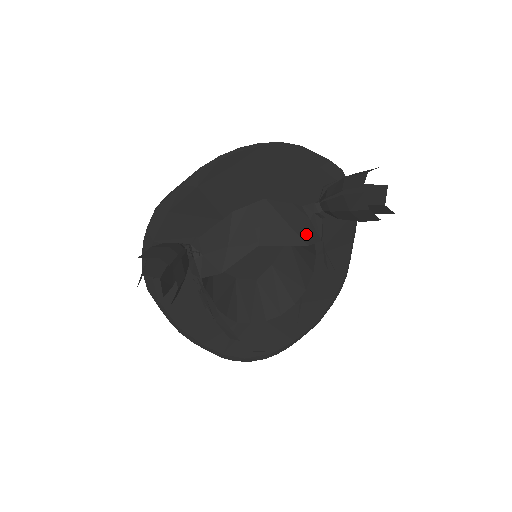
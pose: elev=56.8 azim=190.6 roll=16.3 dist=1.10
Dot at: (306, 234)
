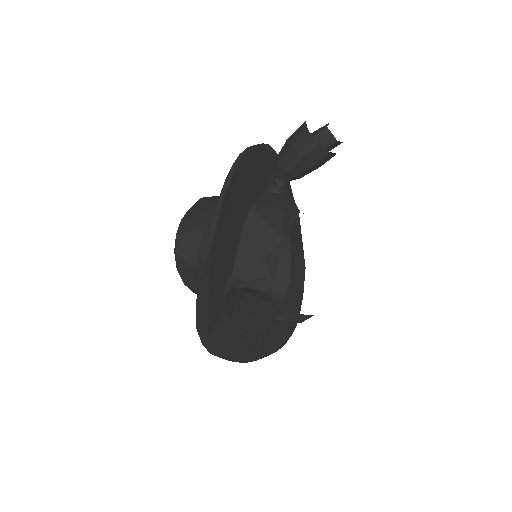
Dot at: (292, 206)
